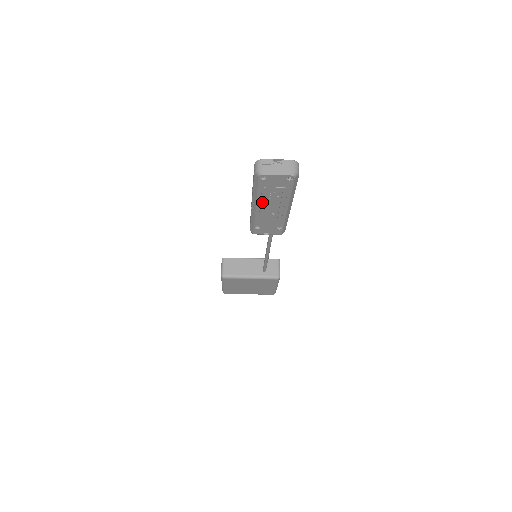
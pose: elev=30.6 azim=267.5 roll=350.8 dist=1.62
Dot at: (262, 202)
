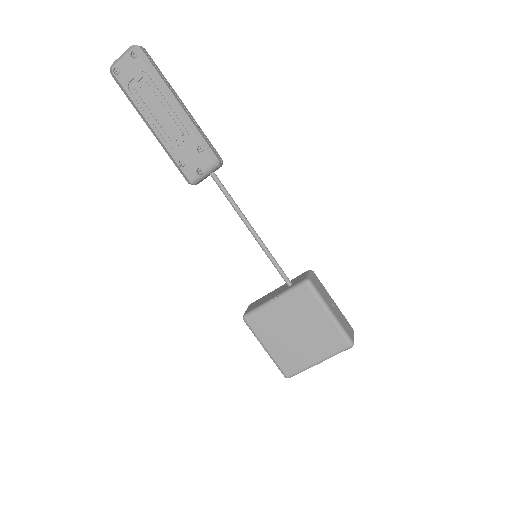
Dot at: (146, 111)
